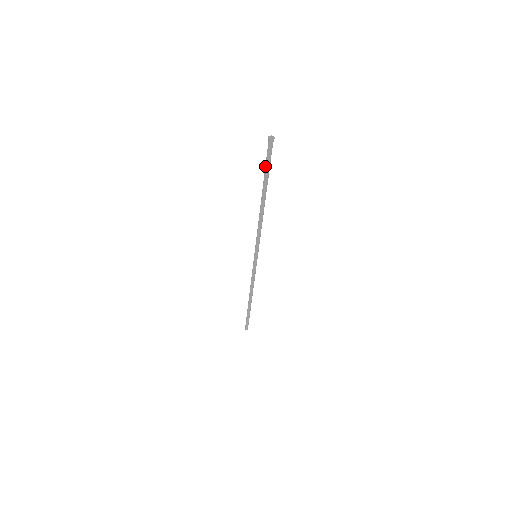
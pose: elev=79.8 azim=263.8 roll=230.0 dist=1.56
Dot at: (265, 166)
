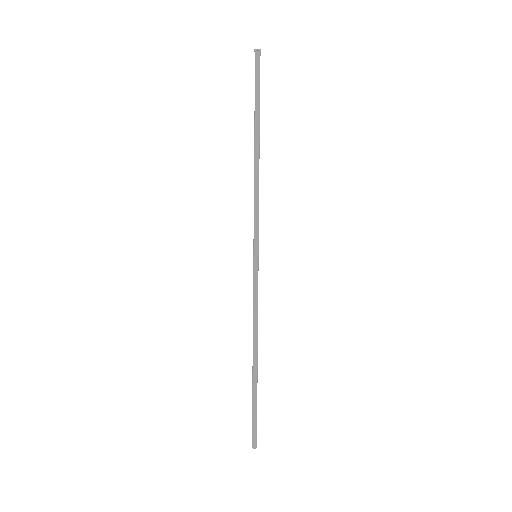
Dot at: occluded
